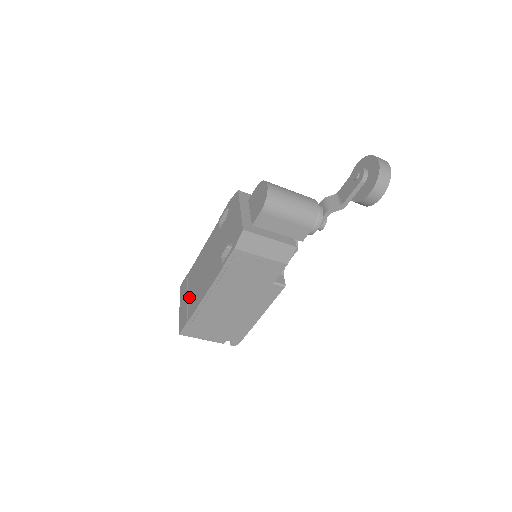
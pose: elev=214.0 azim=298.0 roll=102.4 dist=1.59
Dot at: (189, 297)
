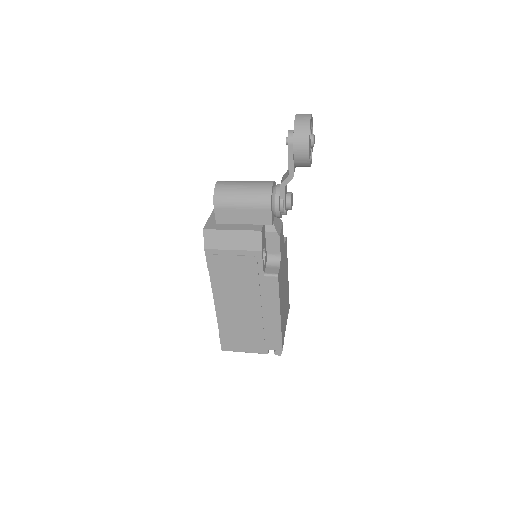
Dot at: occluded
